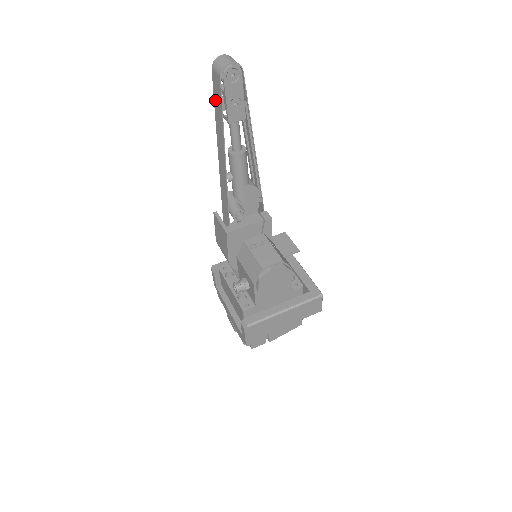
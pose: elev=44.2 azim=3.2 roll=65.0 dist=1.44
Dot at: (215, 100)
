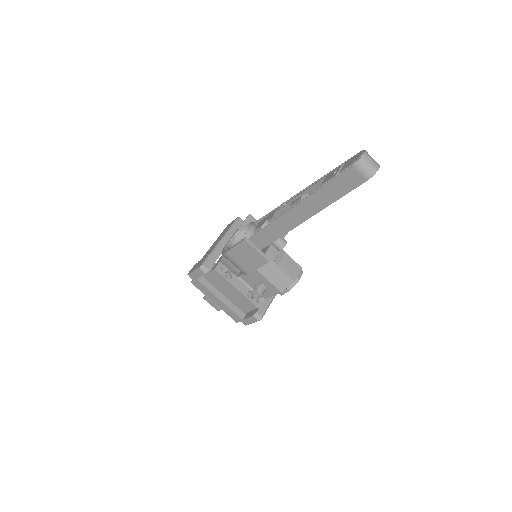
Dot at: (334, 183)
